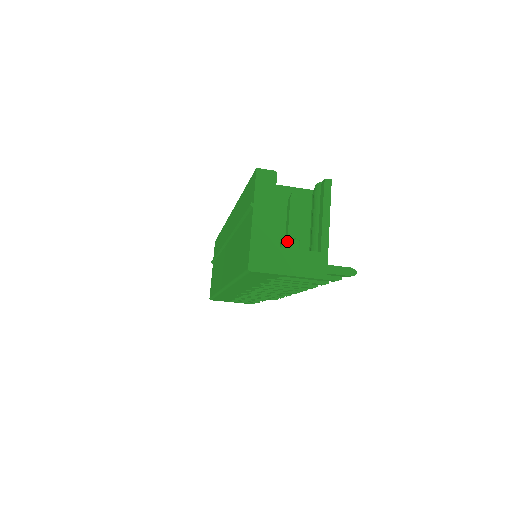
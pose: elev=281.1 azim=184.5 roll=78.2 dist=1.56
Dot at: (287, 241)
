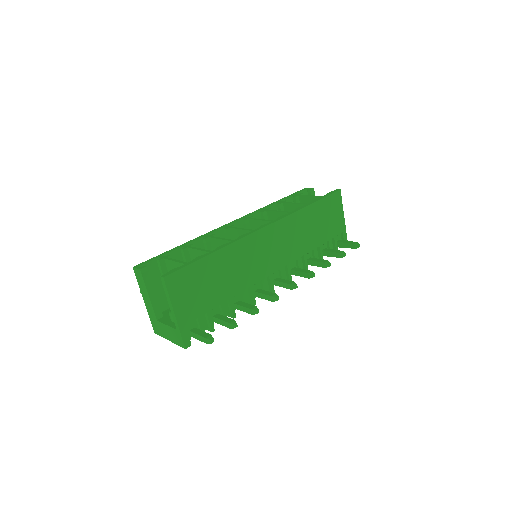
Dot at: (169, 314)
